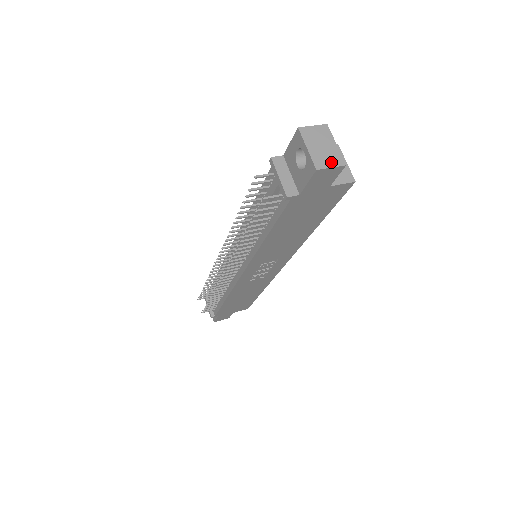
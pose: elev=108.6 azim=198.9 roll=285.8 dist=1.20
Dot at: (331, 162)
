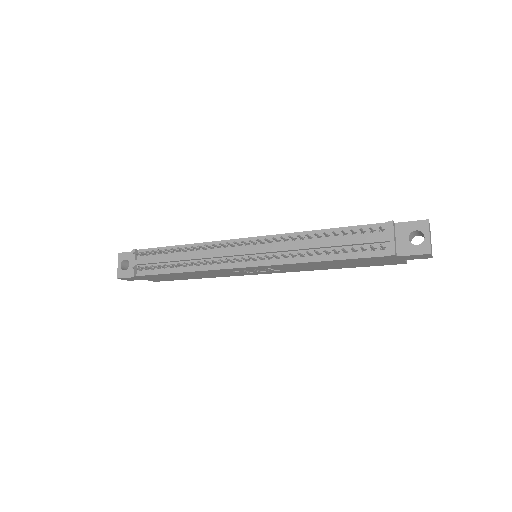
Dot at: occluded
